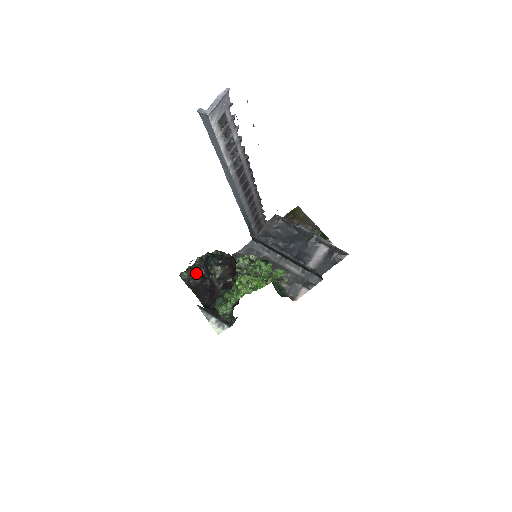
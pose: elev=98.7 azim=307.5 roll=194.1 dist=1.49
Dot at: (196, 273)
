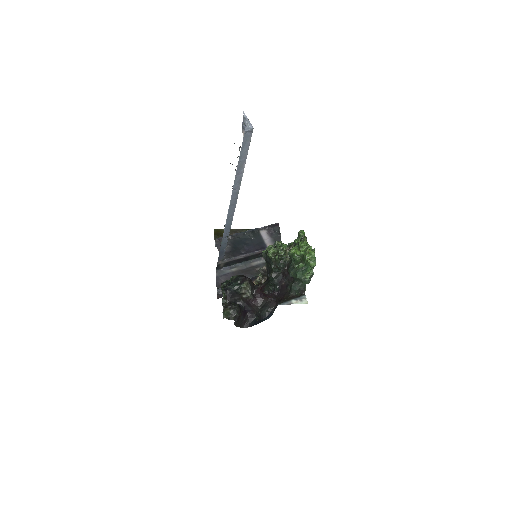
Dot at: (230, 306)
